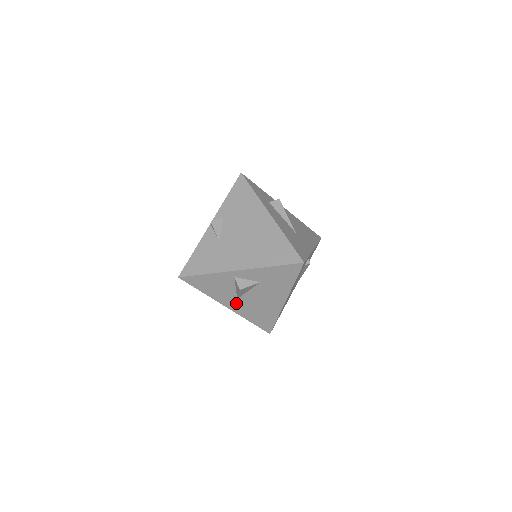
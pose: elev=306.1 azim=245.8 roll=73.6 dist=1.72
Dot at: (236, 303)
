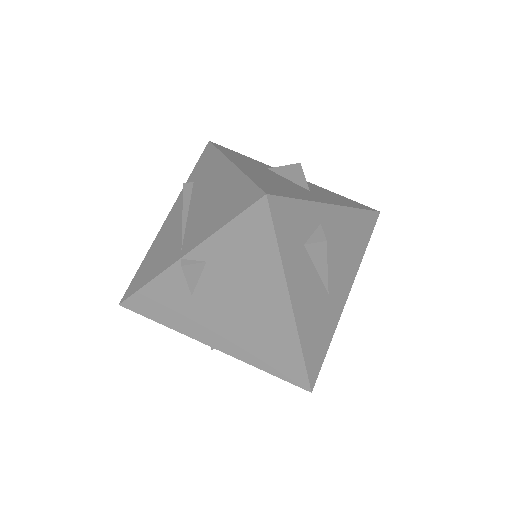
Dot at: occluded
